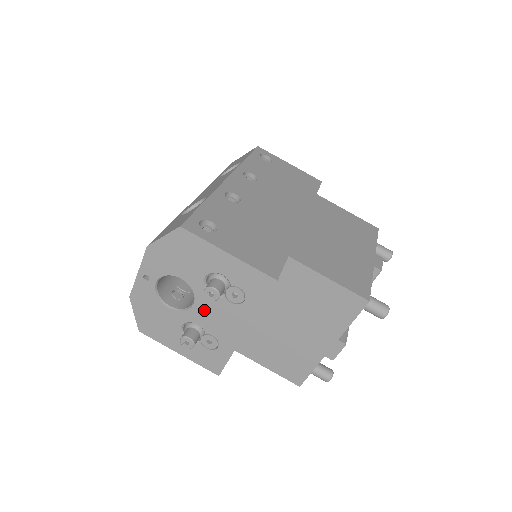
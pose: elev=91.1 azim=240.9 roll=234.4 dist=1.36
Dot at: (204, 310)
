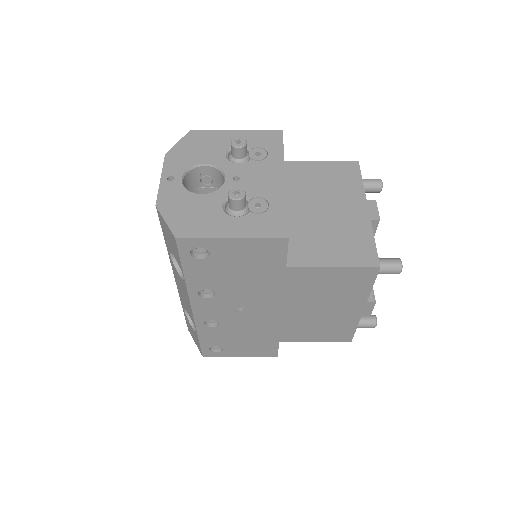
Dot at: (237, 182)
